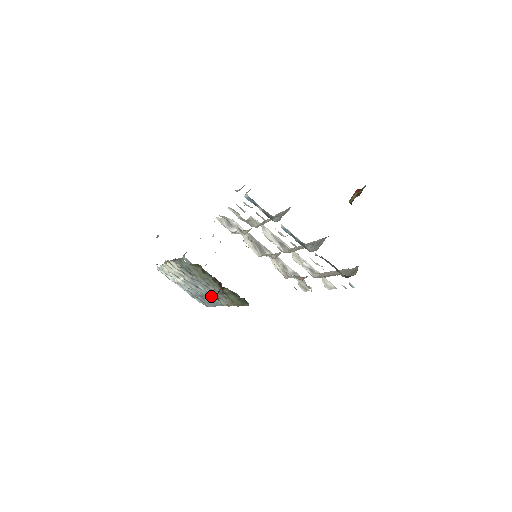
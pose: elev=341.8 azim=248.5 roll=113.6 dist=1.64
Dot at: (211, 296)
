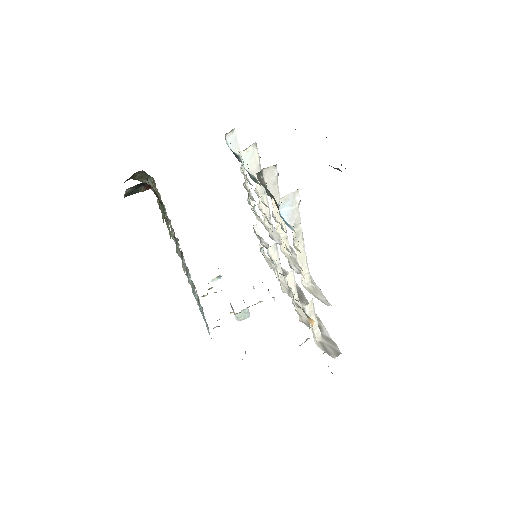
Dot at: (186, 271)
